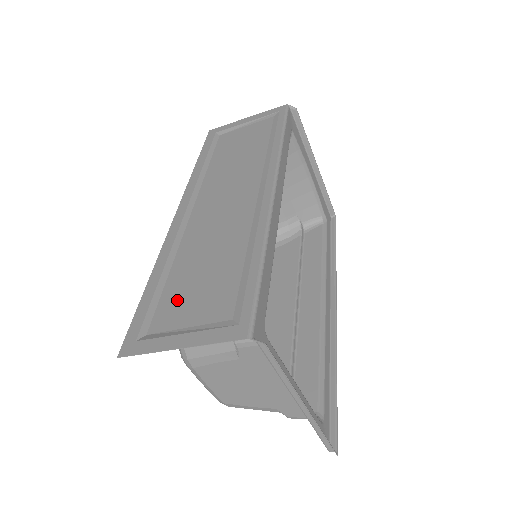
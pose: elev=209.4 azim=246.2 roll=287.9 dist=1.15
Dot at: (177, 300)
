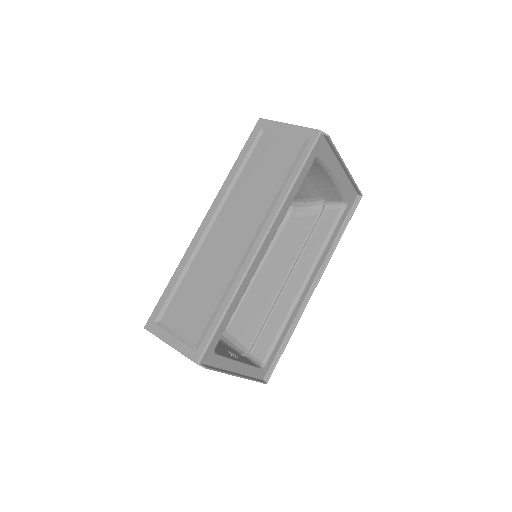
Dot at: (179, 307)
